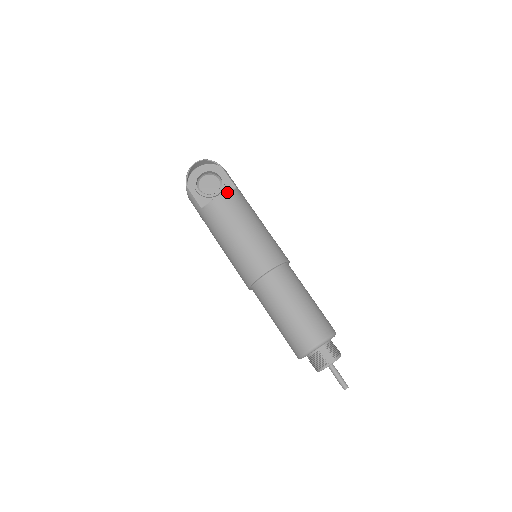
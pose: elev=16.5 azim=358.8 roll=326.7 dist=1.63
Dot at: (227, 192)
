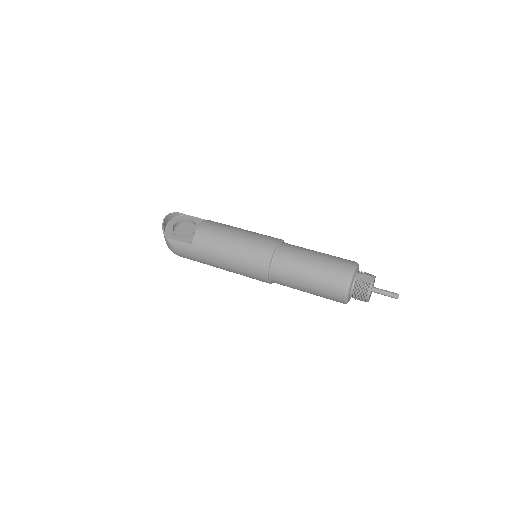
Dot at: (204, 221)
